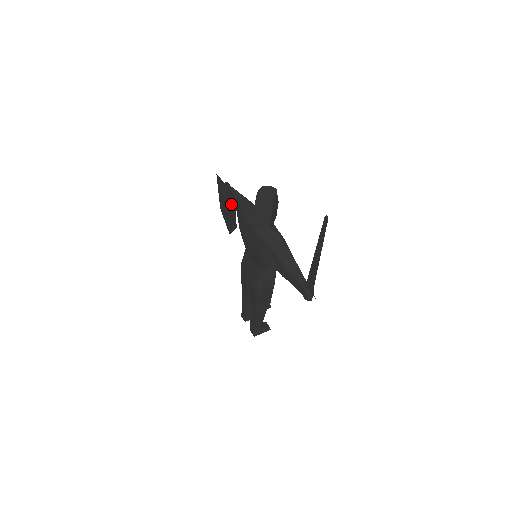
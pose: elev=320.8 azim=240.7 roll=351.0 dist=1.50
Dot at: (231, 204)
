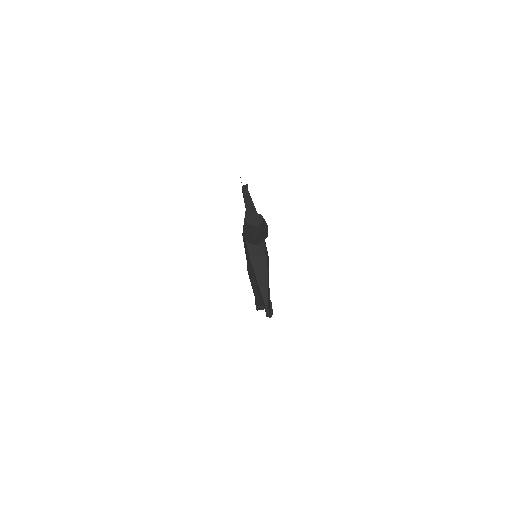
Dot at: occluded
